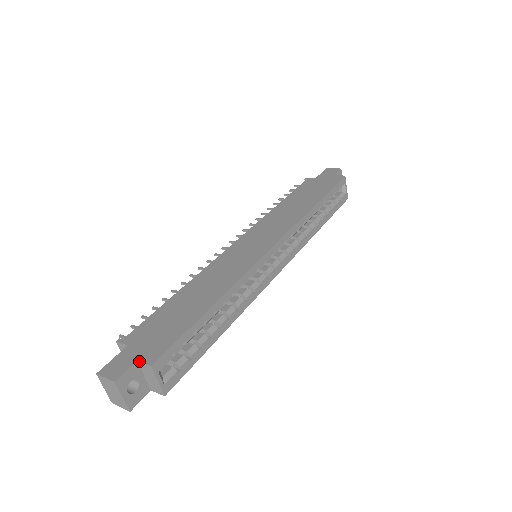
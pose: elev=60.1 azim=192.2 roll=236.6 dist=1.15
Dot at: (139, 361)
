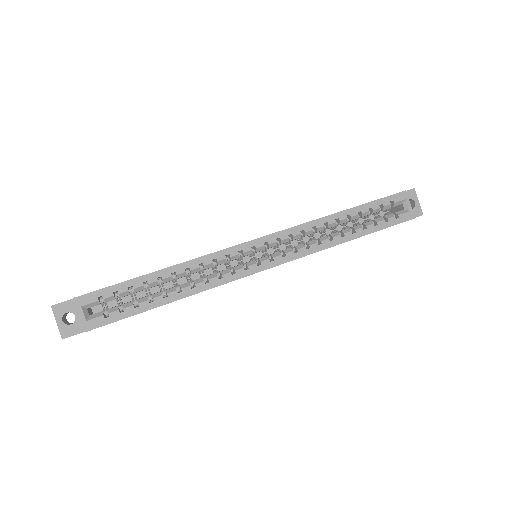
Dot at: occluded
